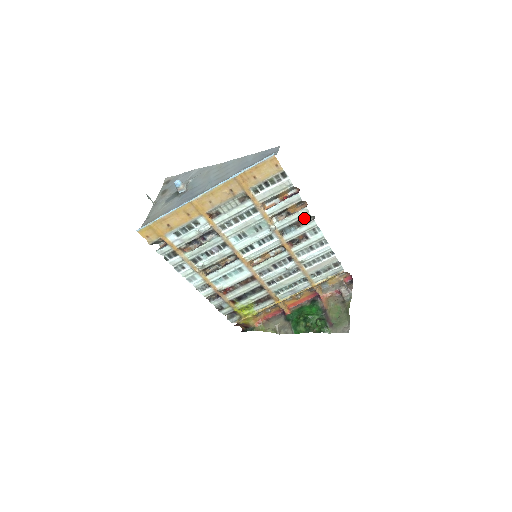
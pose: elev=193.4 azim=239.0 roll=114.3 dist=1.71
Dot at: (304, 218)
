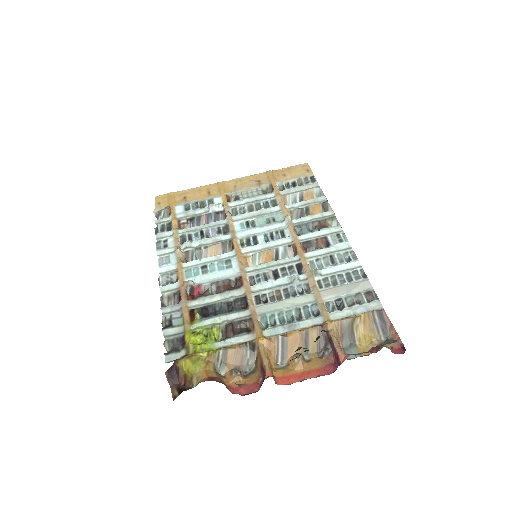
Dot at: (327, 220)
